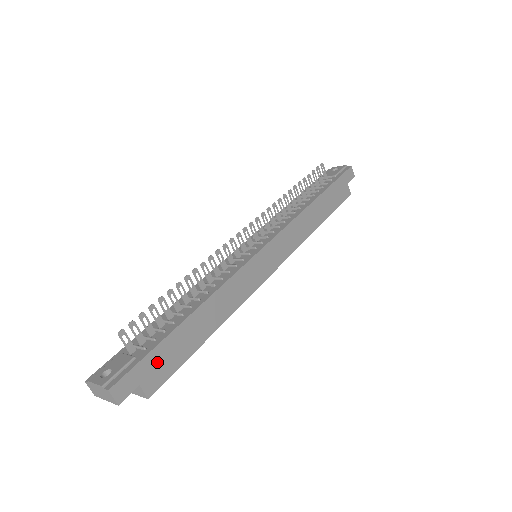
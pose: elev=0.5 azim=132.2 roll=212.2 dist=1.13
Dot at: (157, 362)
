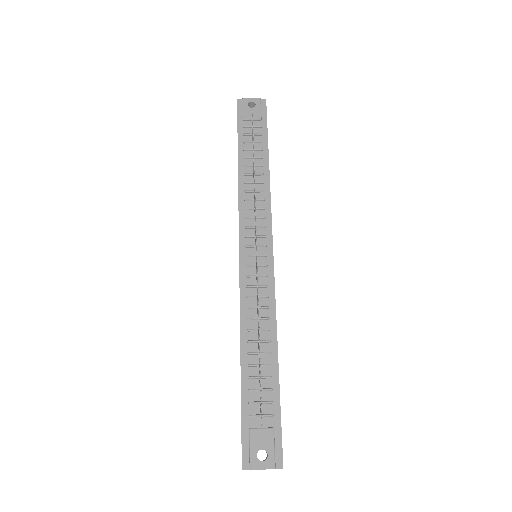
Dot at: occluded
